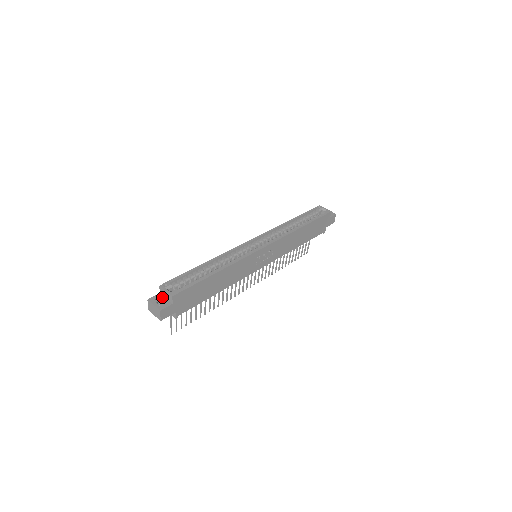
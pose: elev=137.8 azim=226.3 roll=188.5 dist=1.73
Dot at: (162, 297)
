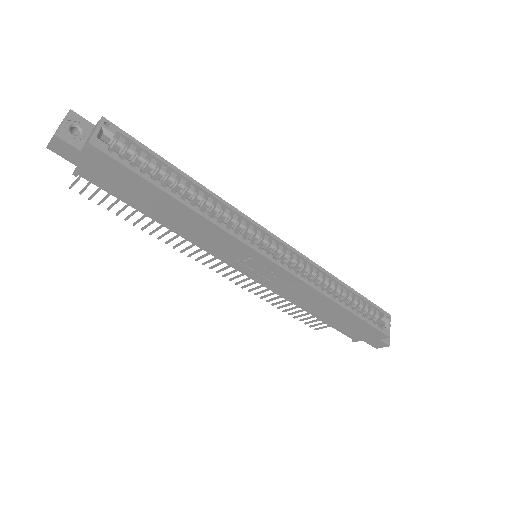
Dot at: (88, 131)
